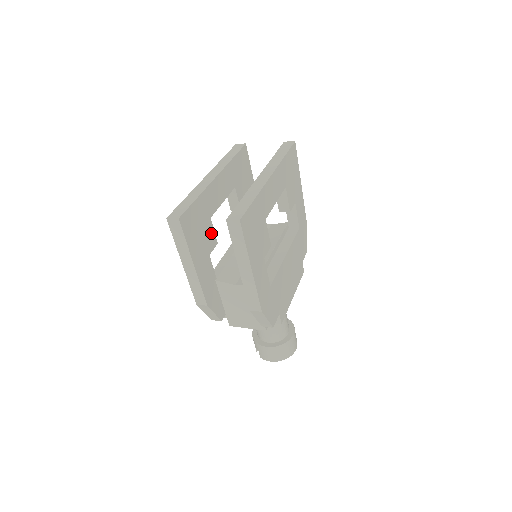
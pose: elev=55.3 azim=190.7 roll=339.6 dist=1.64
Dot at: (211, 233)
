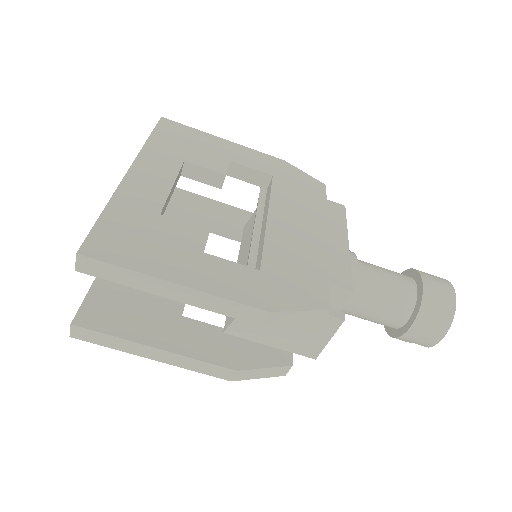
Dot at: occluded
